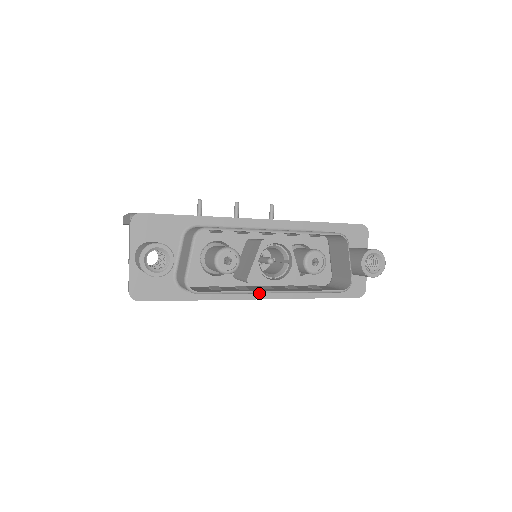
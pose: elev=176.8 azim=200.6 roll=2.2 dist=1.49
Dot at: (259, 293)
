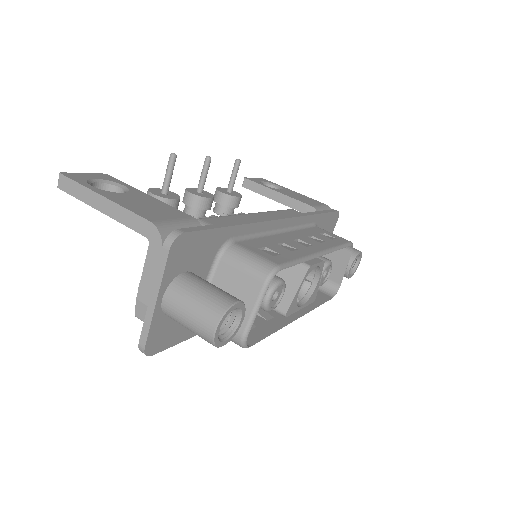
Dot at: (287, 323)
